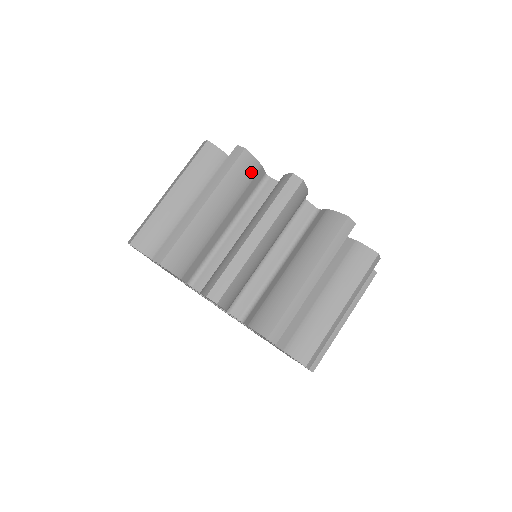
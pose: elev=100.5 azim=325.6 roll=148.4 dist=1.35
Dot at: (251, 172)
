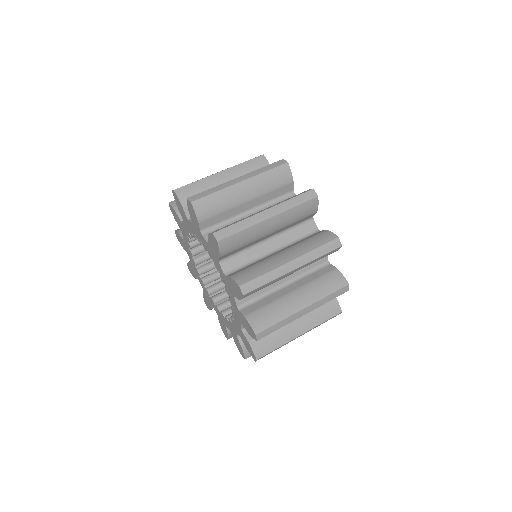
Dot at: (309, 213)
